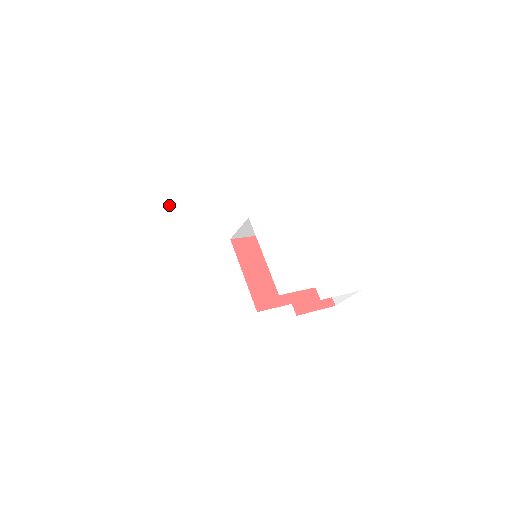
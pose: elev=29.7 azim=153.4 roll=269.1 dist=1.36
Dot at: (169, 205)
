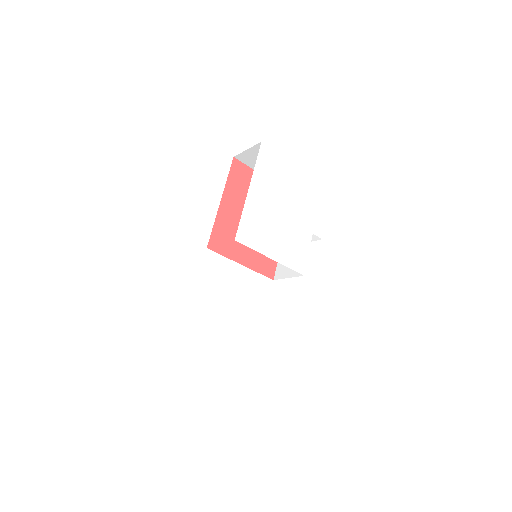
Dot at: (189, 322)
